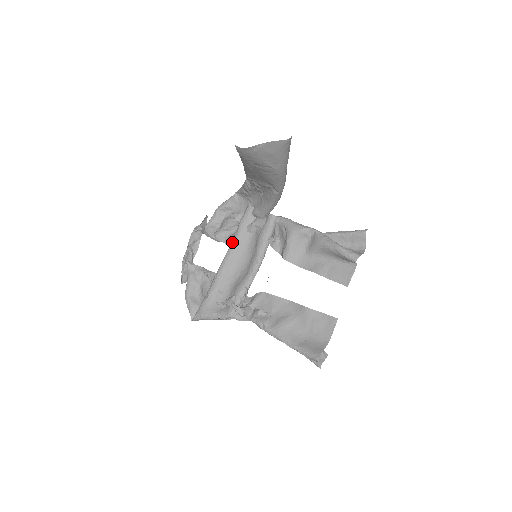
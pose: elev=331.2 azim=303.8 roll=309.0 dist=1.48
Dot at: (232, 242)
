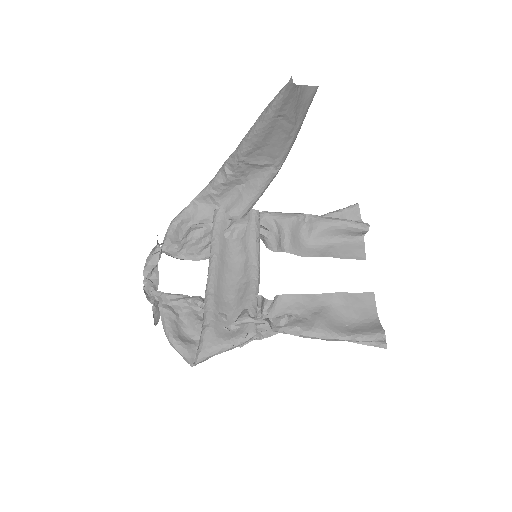
Dot at: (212, 253)
